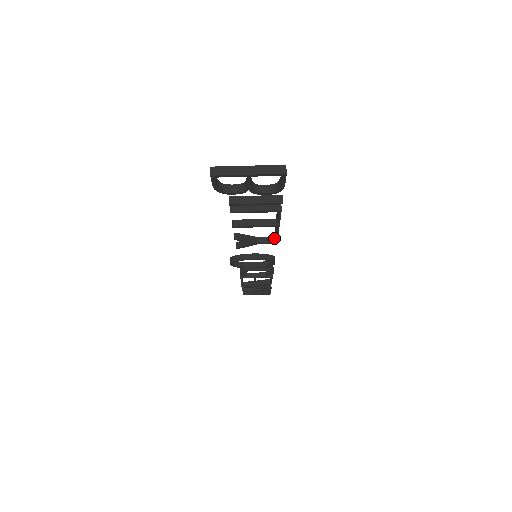
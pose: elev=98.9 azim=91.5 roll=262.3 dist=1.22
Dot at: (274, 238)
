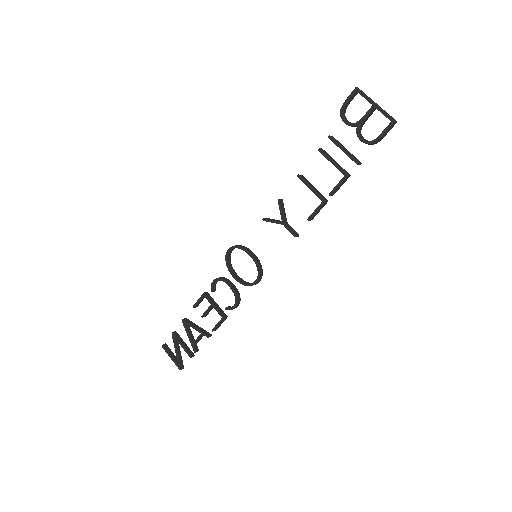
Dot at: (297, 233)
